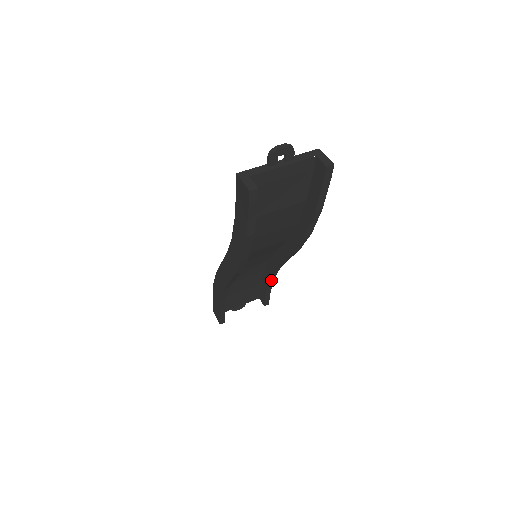
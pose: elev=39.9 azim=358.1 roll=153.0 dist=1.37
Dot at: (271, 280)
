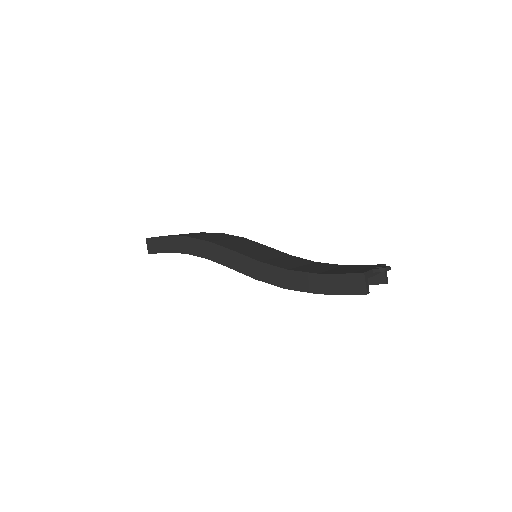
Dot at: occluded
